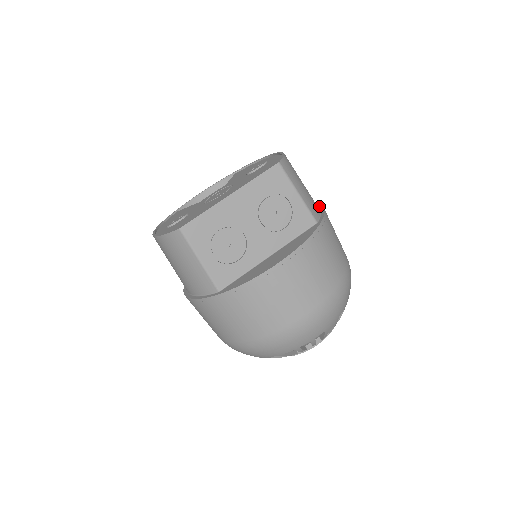
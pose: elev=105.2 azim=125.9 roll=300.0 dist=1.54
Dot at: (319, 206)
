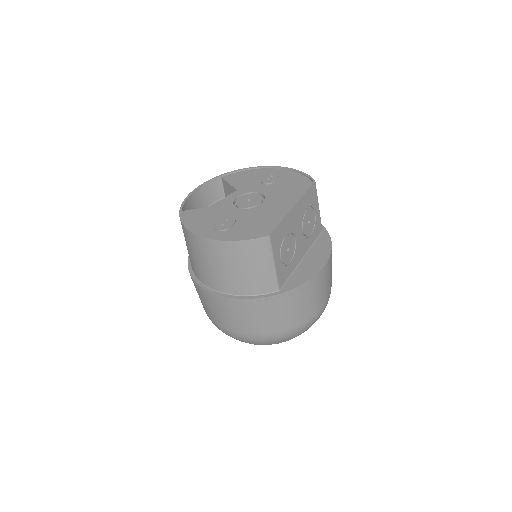
Dot at: occluded
